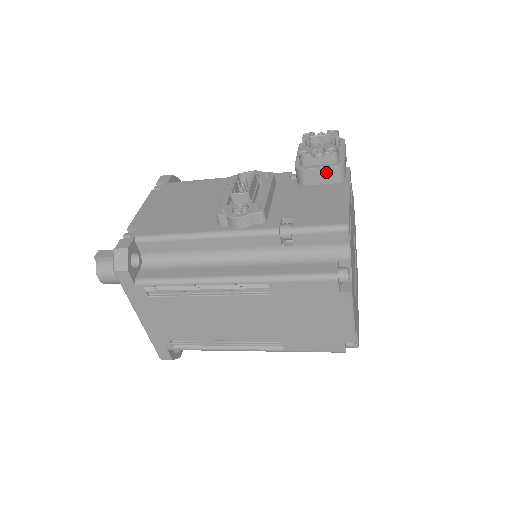
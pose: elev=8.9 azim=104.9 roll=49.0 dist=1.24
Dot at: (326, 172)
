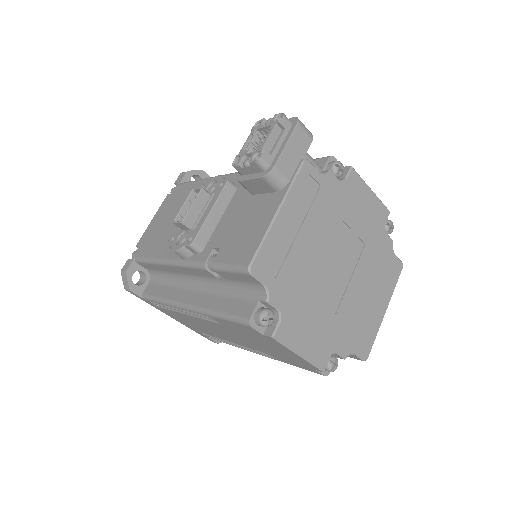
Dot at: (259, 182)
